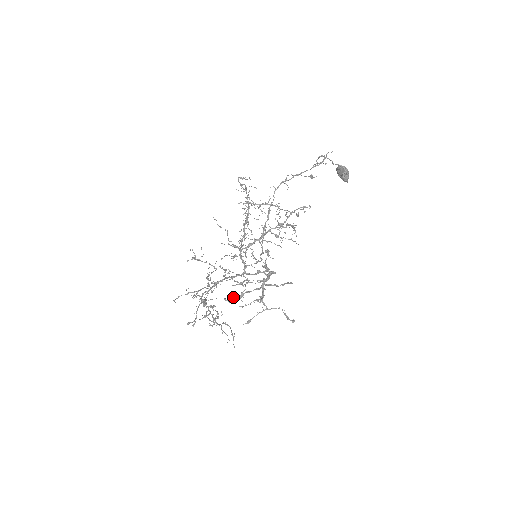
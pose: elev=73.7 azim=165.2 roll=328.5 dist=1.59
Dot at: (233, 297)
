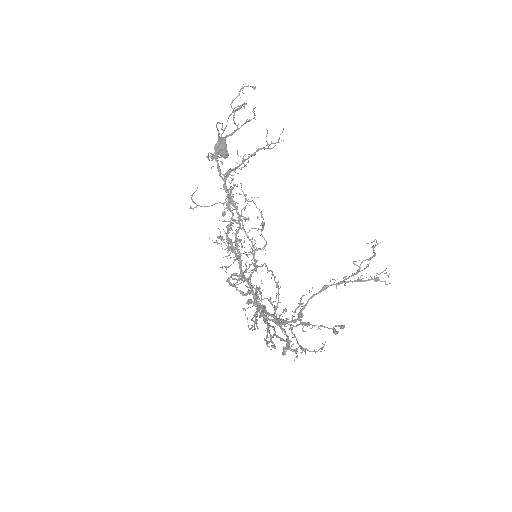
Dot at: (270, 341)
